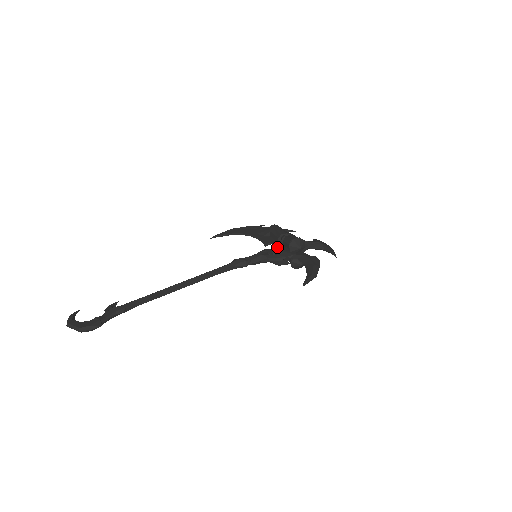
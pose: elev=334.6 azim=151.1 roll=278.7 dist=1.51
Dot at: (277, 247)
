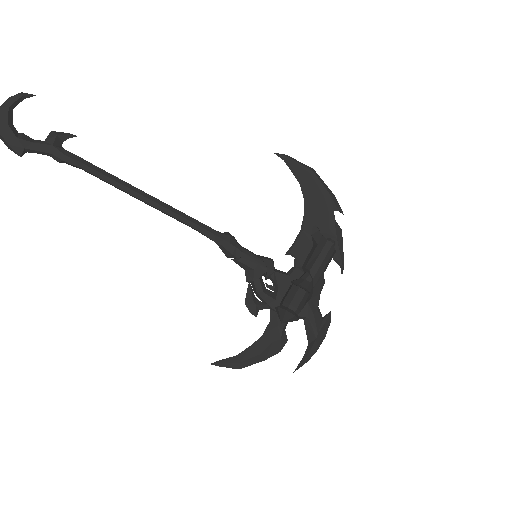
Dot at: (284, 277)
